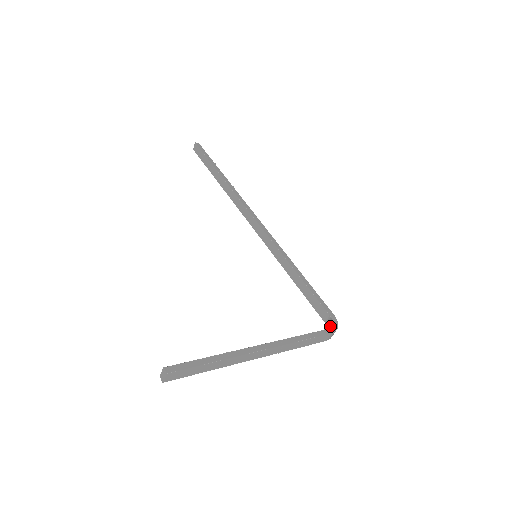
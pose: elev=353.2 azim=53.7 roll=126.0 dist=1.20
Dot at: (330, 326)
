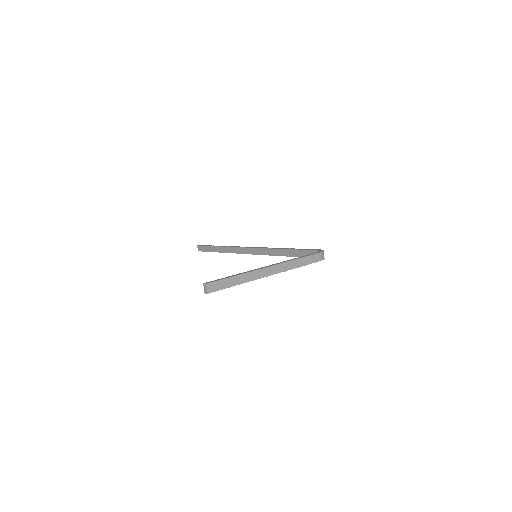
Dot at: occluded
